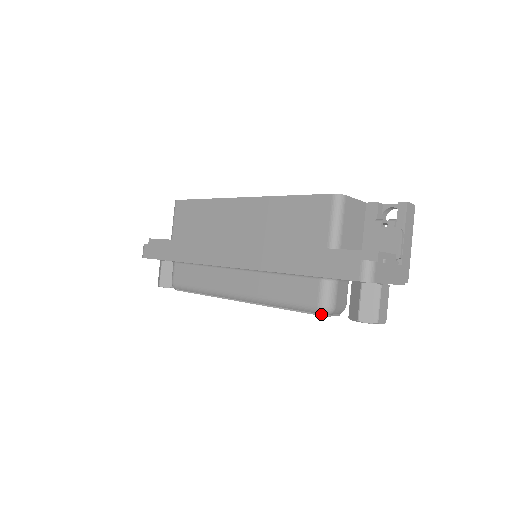
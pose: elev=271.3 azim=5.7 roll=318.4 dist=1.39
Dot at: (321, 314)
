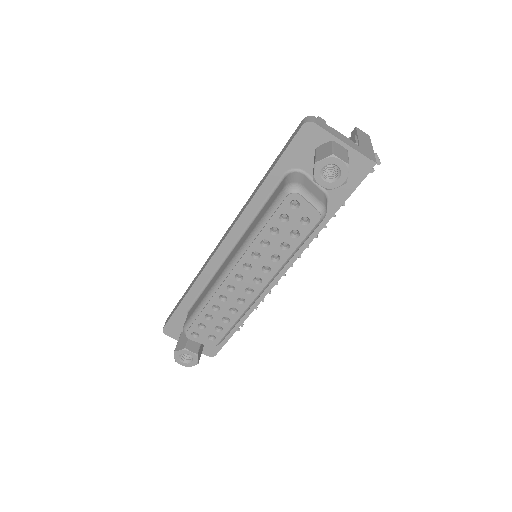
Dot at: (289, 193)
